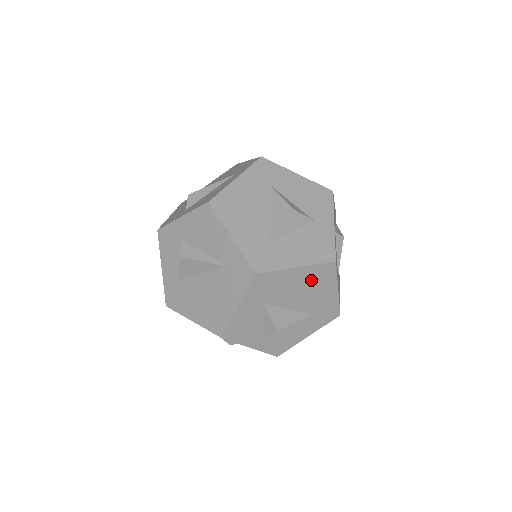
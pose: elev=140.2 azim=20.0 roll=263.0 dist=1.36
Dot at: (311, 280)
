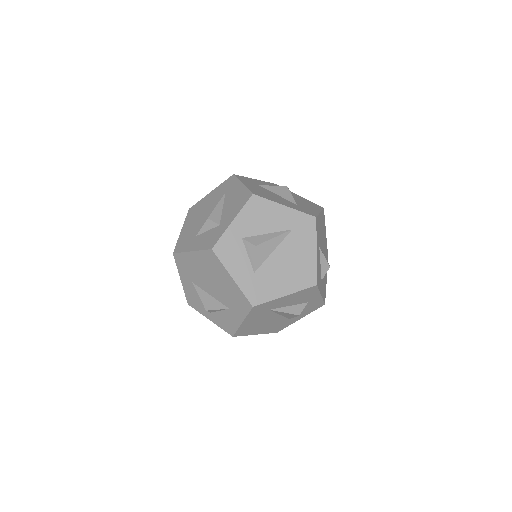
Dot at: (322, 224)
